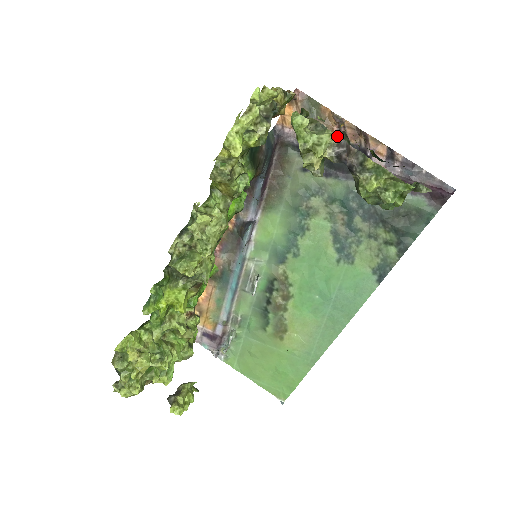
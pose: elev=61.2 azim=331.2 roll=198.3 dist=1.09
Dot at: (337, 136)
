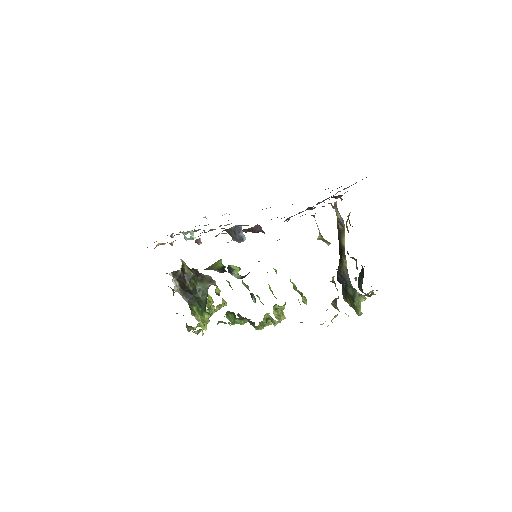
Dot at: occluded
